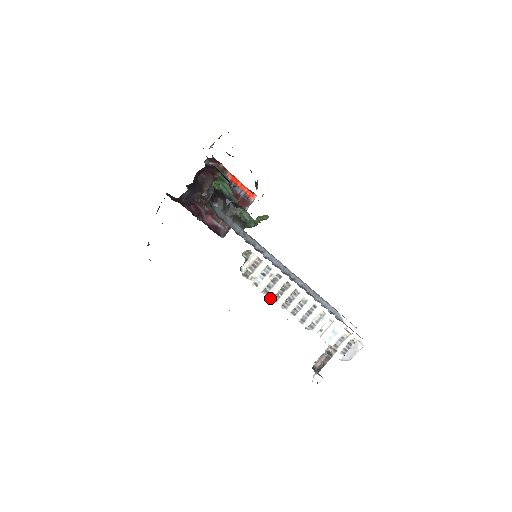
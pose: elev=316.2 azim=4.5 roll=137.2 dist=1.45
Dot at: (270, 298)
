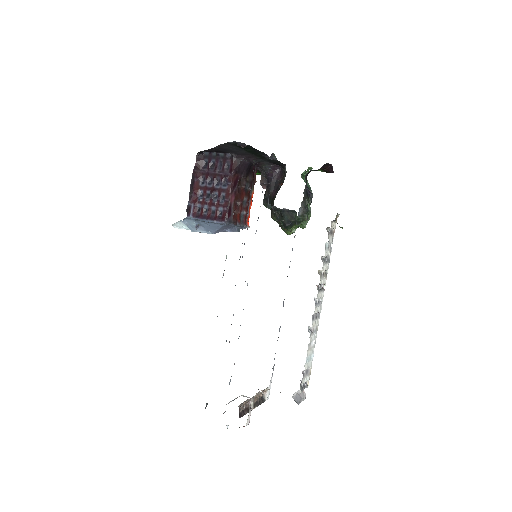
Dot at: (318, 270)
